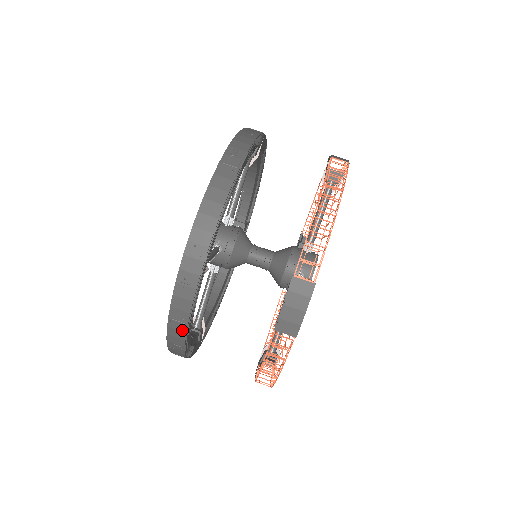
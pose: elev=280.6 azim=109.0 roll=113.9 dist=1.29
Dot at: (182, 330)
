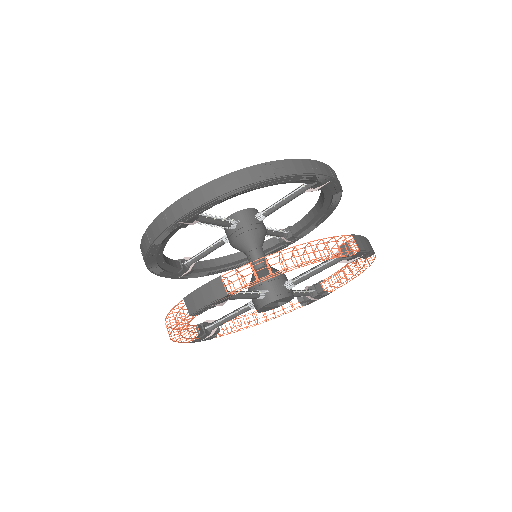
Dot at: (147, 246)
